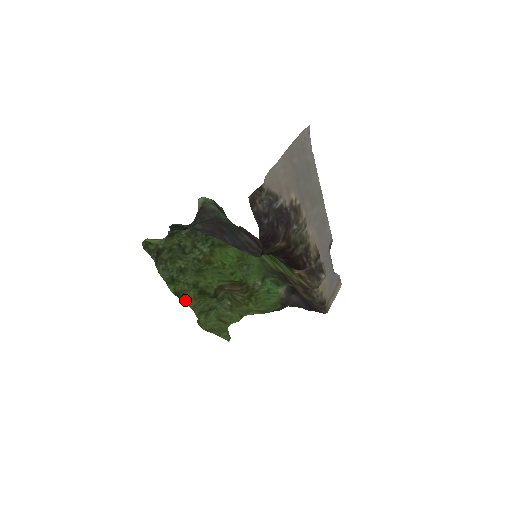
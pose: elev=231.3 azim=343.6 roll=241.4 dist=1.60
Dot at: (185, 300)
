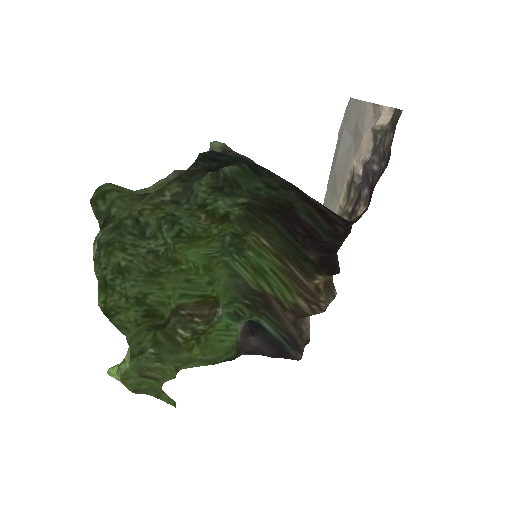
Dot at: (119, 325)
